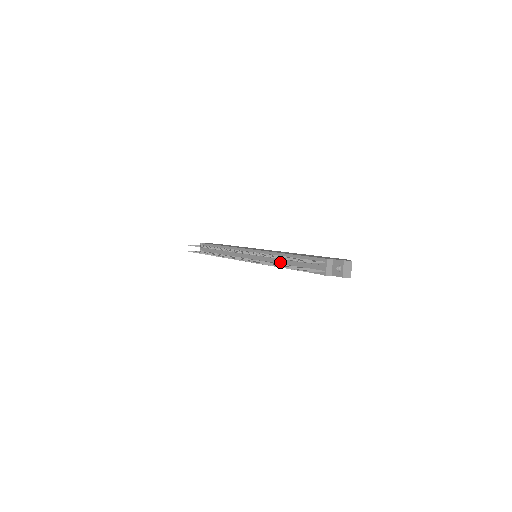
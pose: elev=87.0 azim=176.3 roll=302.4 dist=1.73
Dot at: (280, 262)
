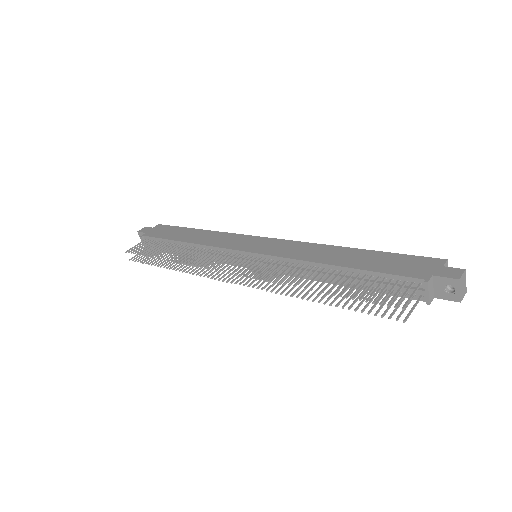
Dot at: occluded
